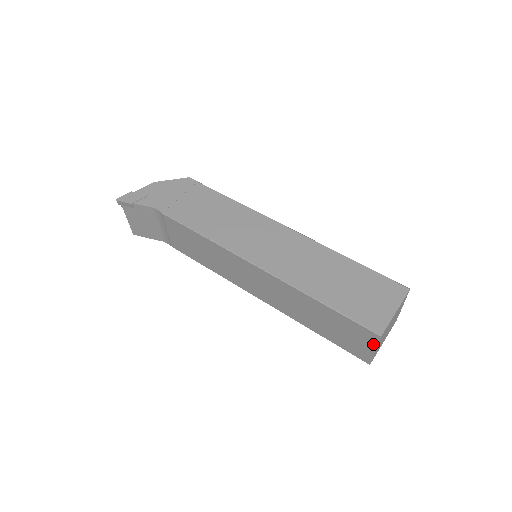
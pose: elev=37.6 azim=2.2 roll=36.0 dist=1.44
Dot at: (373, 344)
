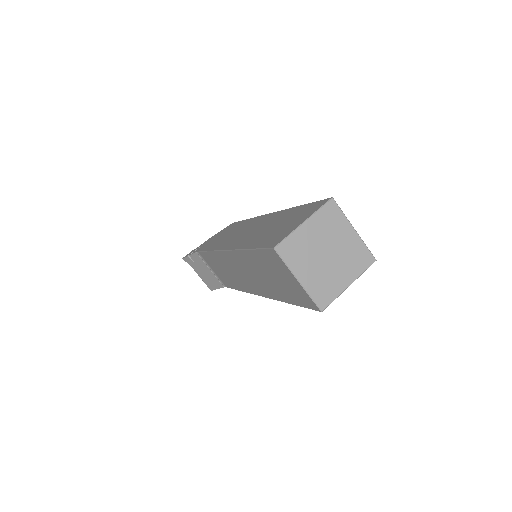
Dot at: (287, 269)
